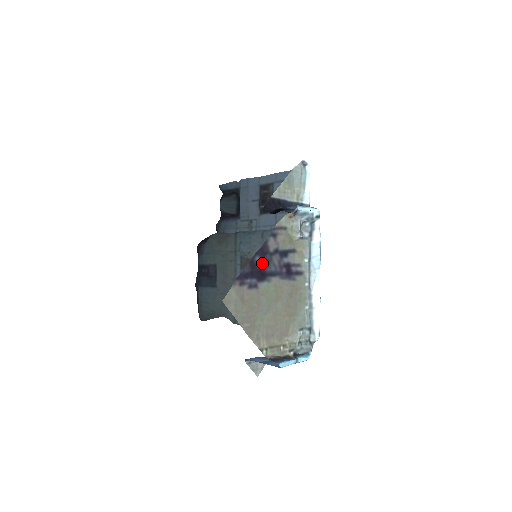
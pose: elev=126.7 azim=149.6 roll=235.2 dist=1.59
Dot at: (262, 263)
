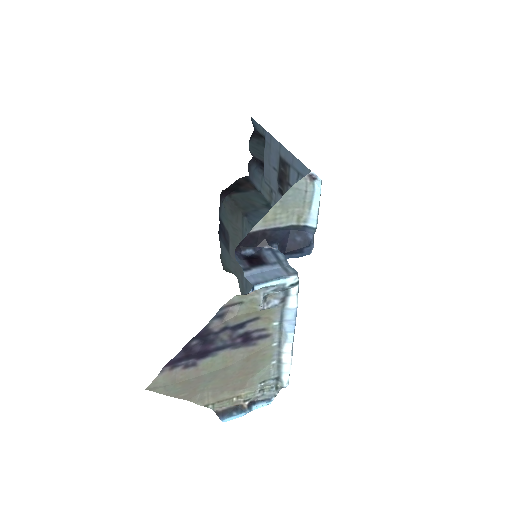
Dot at: (202, 344)
